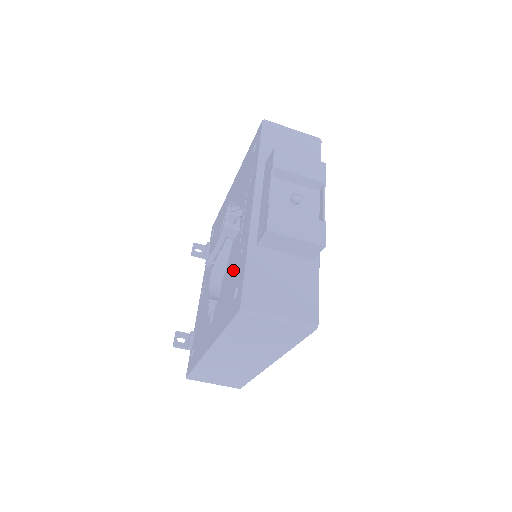
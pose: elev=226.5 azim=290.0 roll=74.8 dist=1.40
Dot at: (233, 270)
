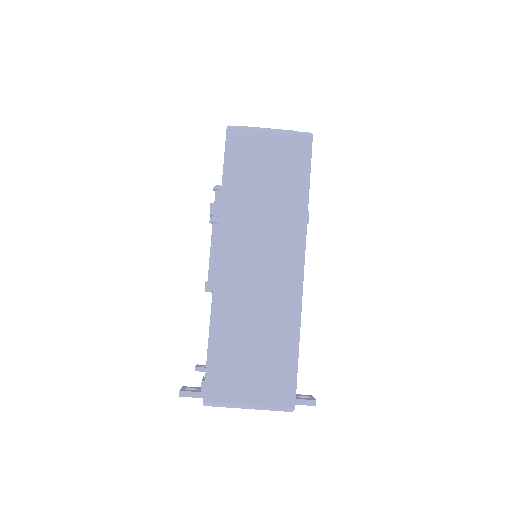
Dot at: occluded
